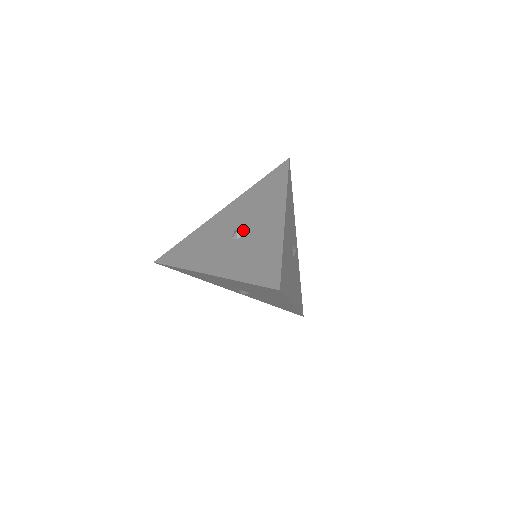
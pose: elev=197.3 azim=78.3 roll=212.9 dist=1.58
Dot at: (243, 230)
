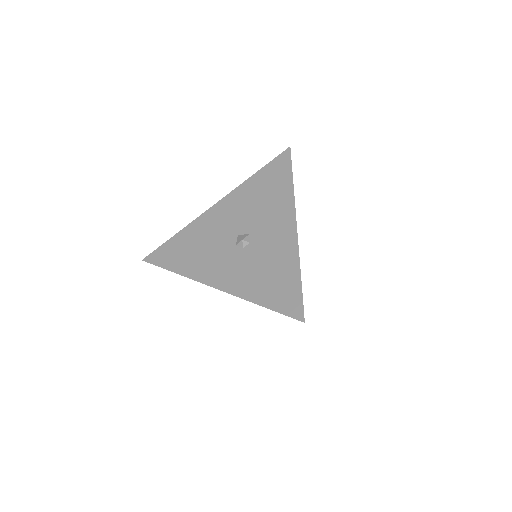
Dot at: (249, 237)
